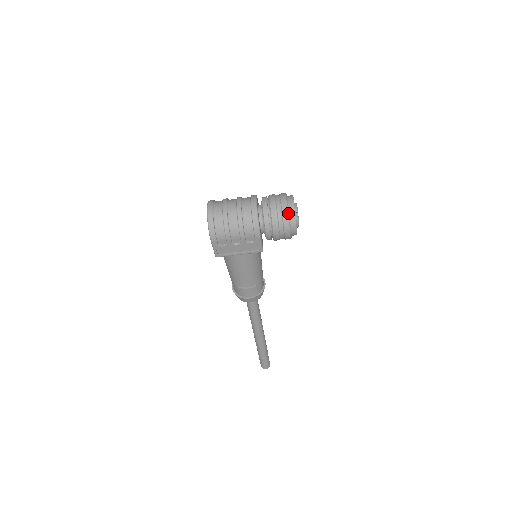
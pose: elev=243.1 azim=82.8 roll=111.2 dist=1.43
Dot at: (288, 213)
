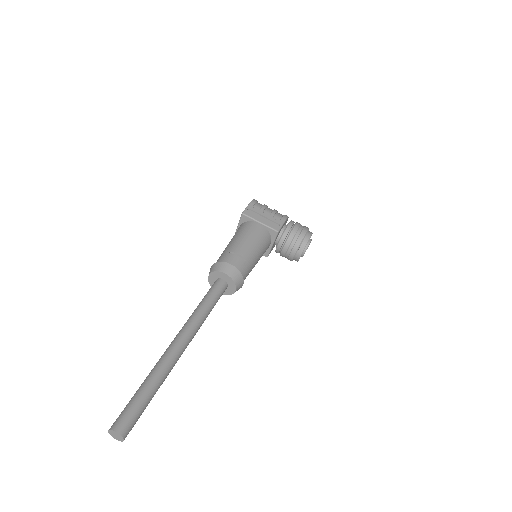
Dot at: occluded
